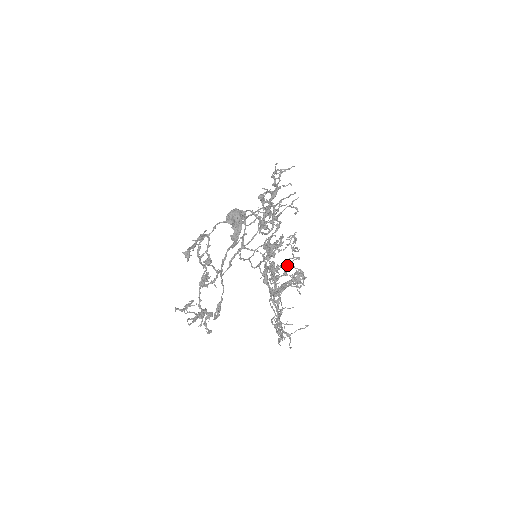
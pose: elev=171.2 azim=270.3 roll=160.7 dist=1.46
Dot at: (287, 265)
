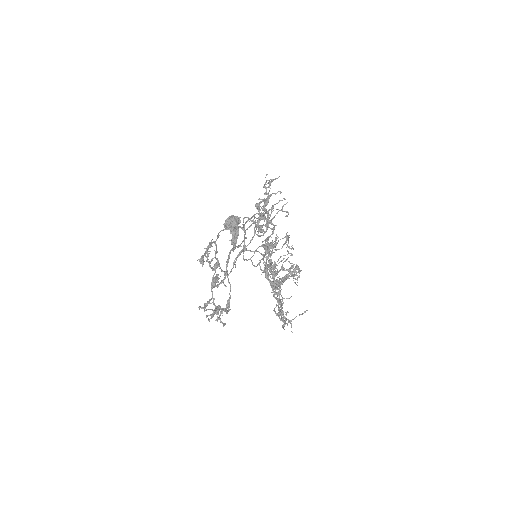
Dot at: (284, 261)
